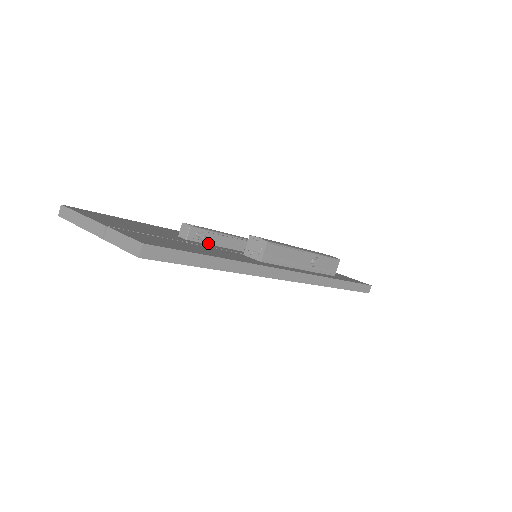
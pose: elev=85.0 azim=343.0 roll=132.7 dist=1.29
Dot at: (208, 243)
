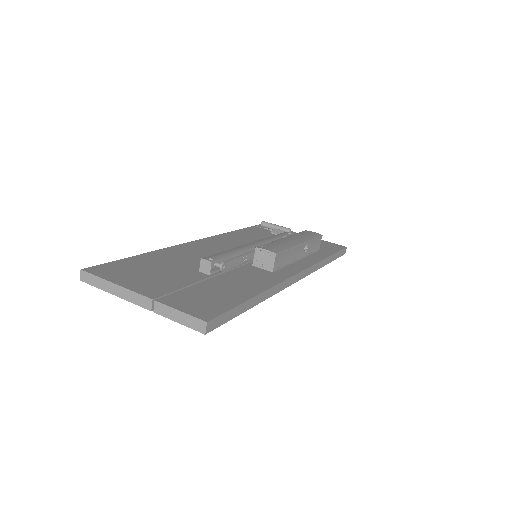
Dot at: occluded
